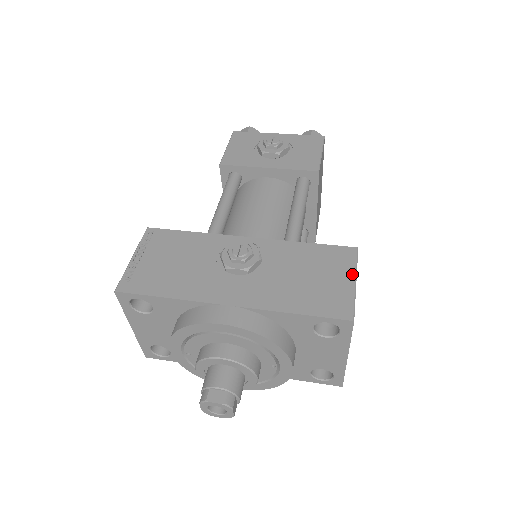
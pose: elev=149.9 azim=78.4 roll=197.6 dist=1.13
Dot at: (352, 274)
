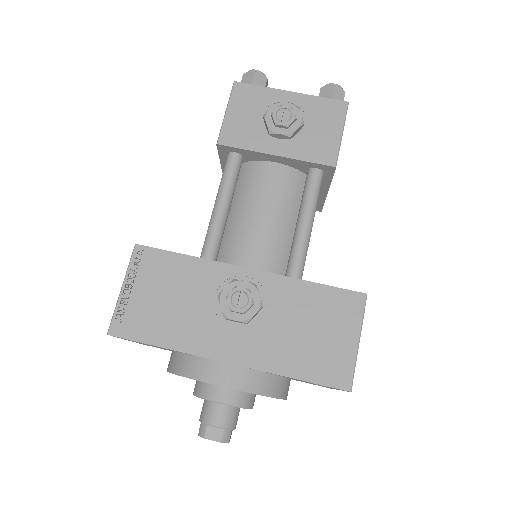
Dot at: (356, 331)
